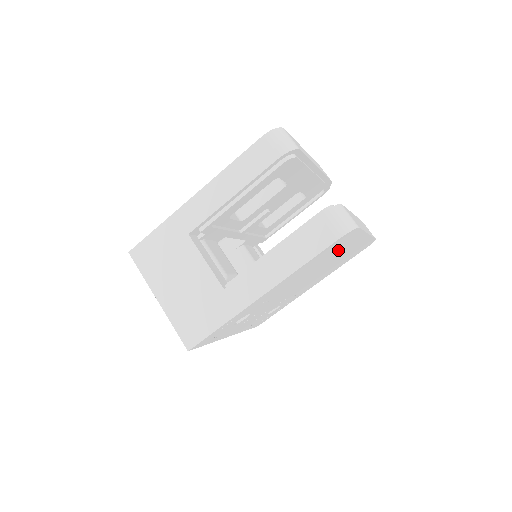
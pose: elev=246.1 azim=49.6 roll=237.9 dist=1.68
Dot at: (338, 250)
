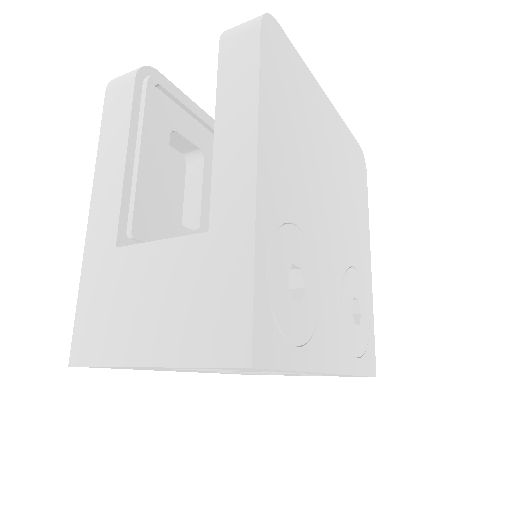
Dot at: (303, 103)
